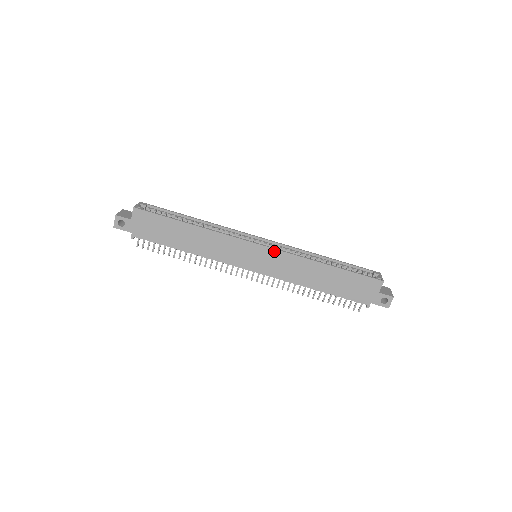
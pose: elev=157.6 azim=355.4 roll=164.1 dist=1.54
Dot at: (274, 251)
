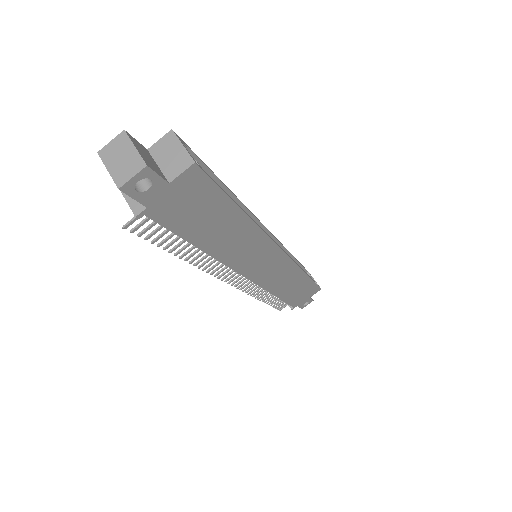
Dot at: (287, 259)
